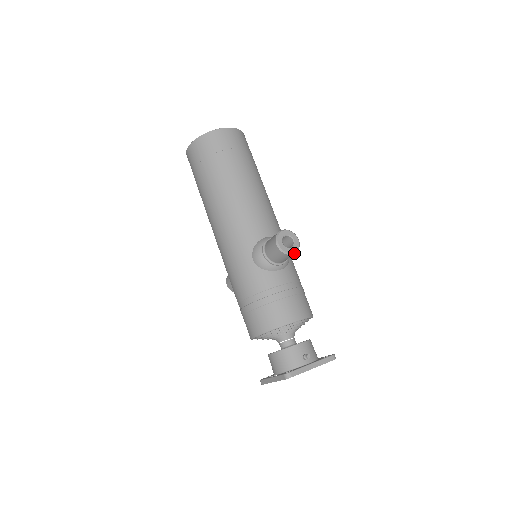
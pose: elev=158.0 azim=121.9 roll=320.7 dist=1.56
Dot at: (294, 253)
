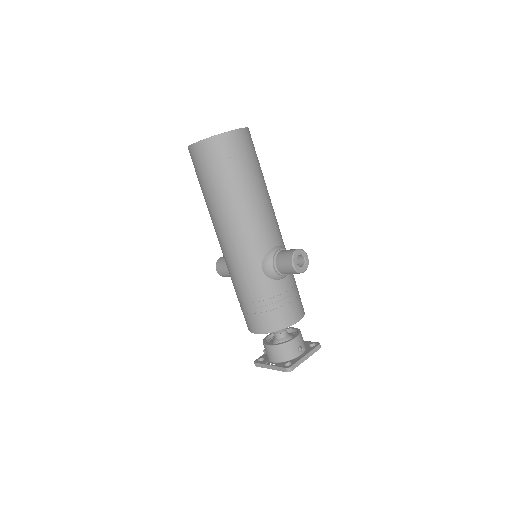
Dot at: occluded
